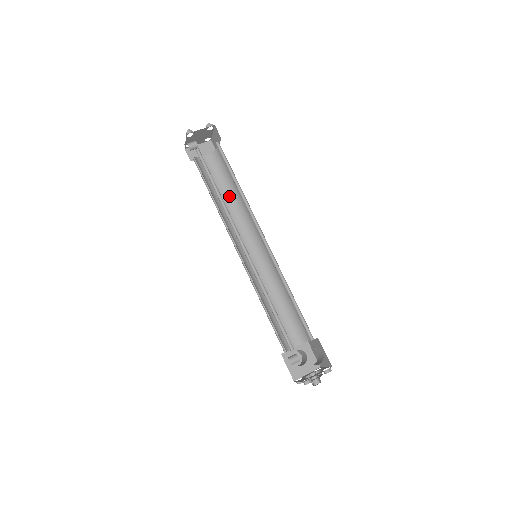
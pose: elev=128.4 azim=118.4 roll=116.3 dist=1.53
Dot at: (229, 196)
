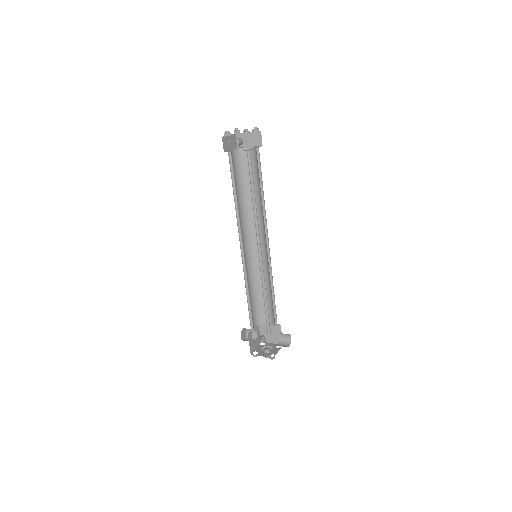
Dot at: (241, 195)
